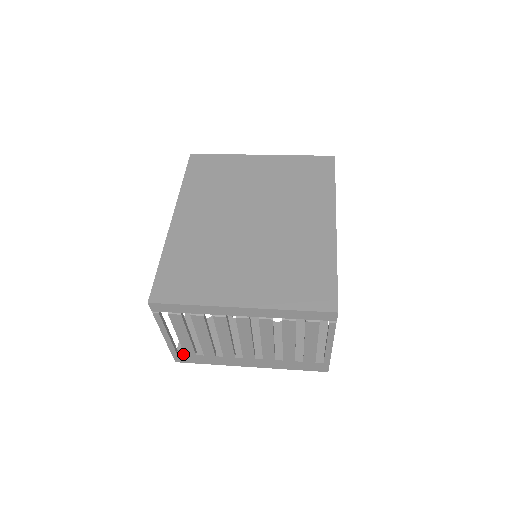
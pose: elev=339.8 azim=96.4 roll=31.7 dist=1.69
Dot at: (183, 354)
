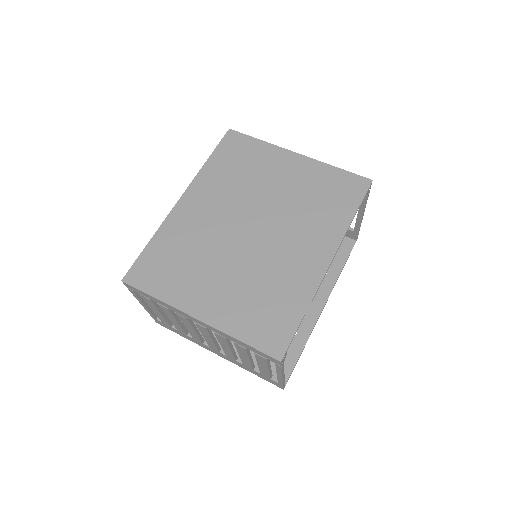
Dot at: (161, 322)
